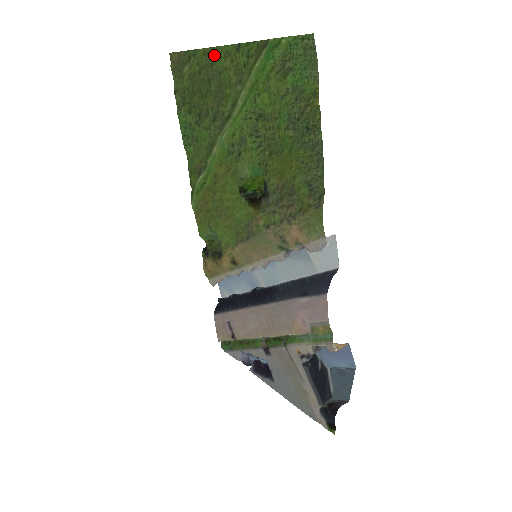
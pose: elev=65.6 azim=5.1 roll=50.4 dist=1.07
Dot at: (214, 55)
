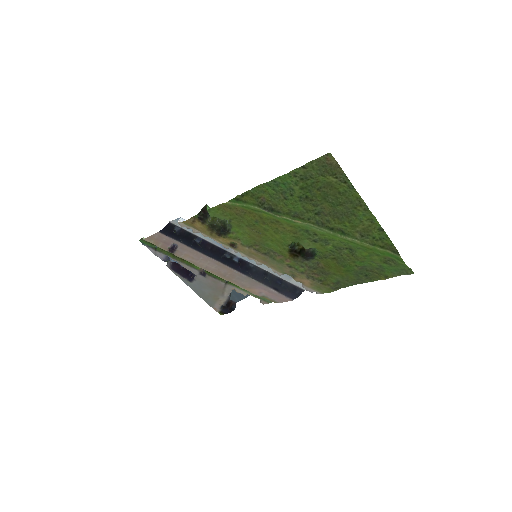
Dot at: (364, 211)
